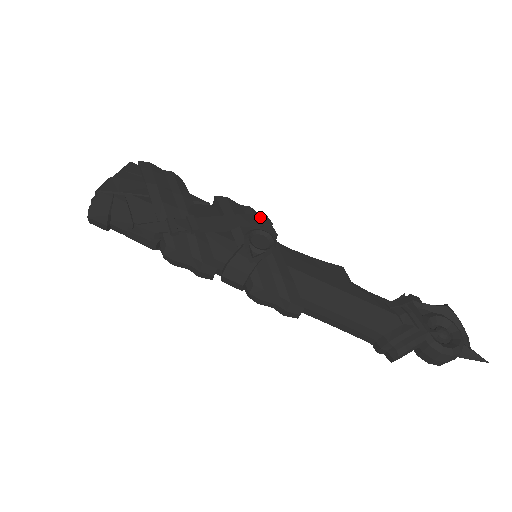
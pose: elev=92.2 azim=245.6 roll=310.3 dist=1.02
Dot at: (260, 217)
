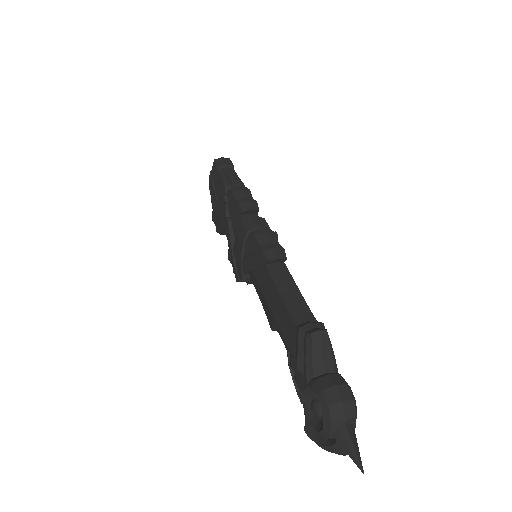
Dot at: occluded
